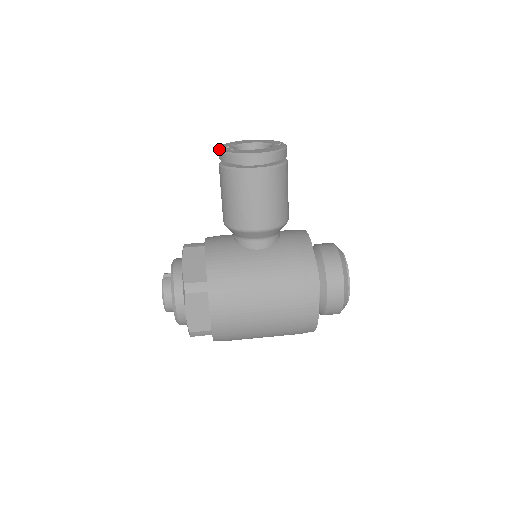
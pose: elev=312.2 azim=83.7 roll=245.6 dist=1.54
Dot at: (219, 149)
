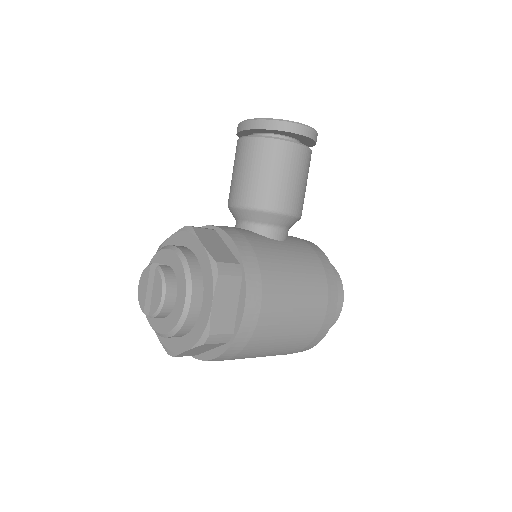
Dot at: occluded
